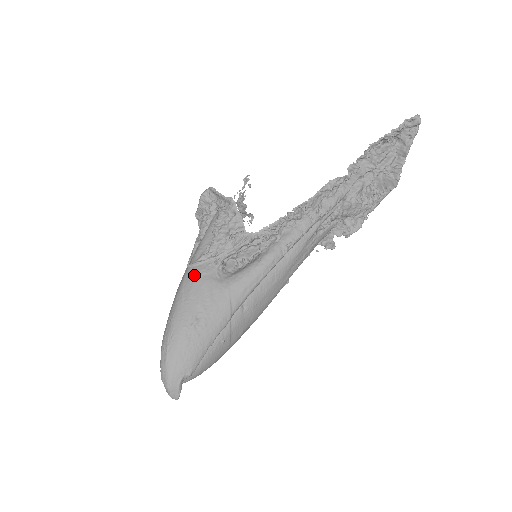
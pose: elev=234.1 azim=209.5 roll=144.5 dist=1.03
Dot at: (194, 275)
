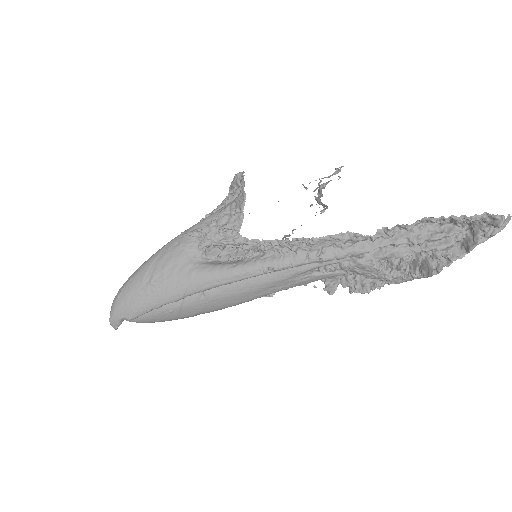
Dot at: (178, 244)
